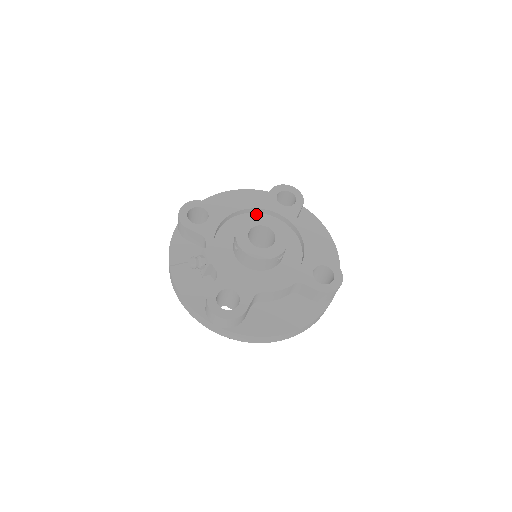
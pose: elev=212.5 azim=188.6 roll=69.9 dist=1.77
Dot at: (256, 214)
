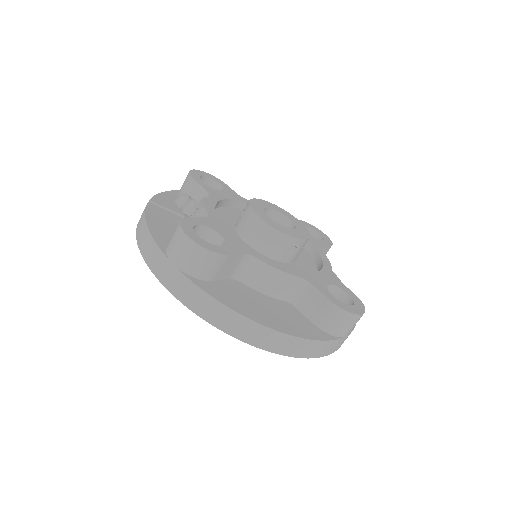
Dot at: occluded
